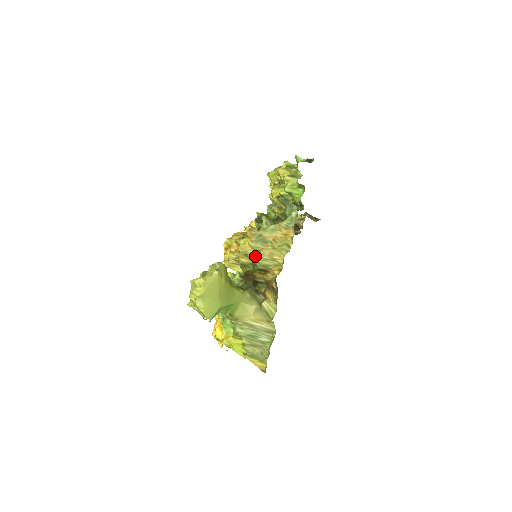
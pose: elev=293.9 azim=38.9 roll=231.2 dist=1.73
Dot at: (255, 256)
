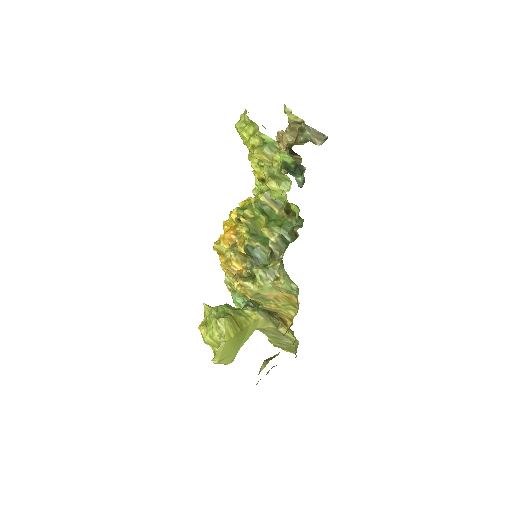
Dot at: occluded
